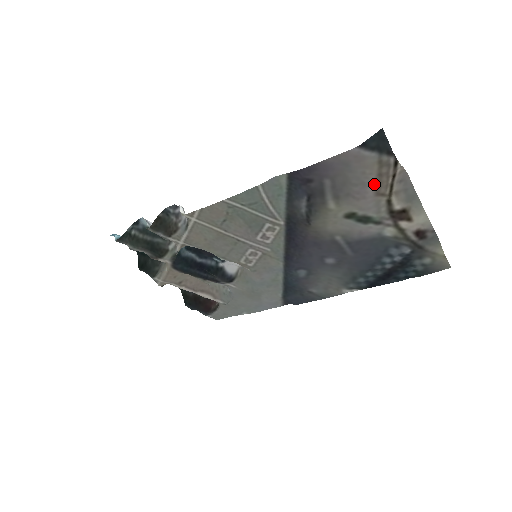
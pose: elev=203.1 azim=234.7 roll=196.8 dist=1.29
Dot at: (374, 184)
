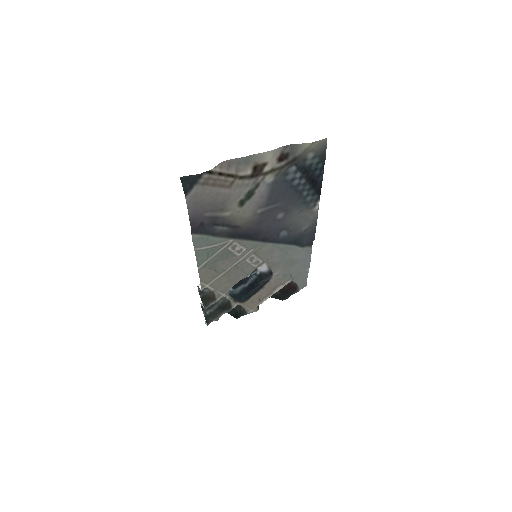
Dot at: (220, 189)
